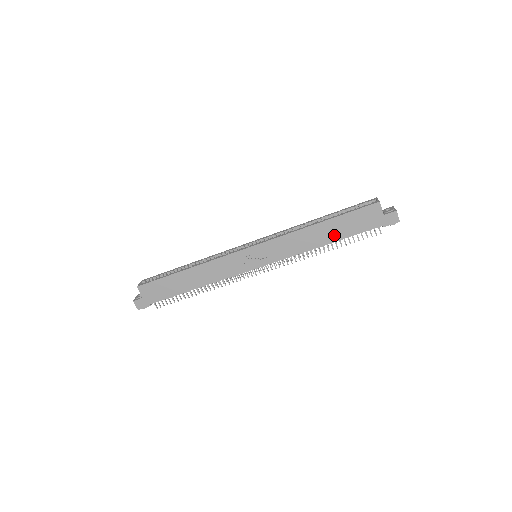
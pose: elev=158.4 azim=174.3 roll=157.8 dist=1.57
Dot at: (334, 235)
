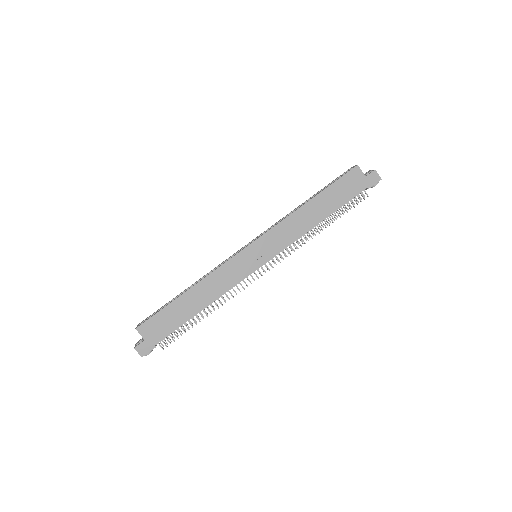
Dot at: (327, 209)
